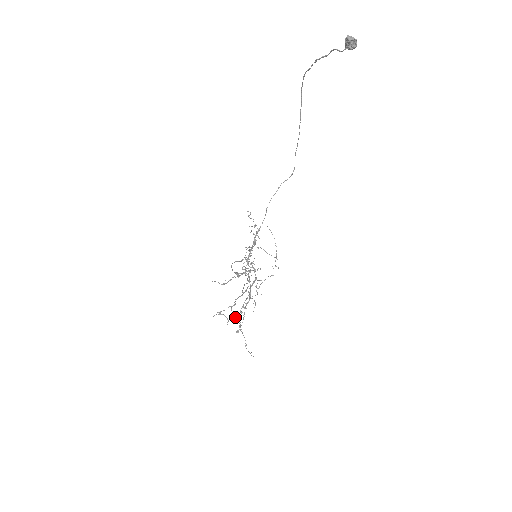
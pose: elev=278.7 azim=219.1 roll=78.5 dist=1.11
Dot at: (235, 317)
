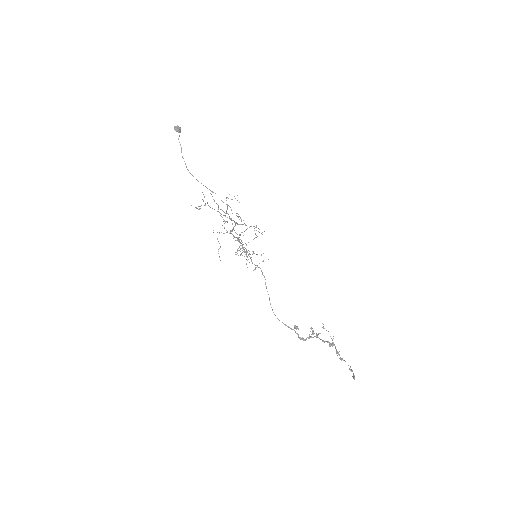
Dot at: occluded
